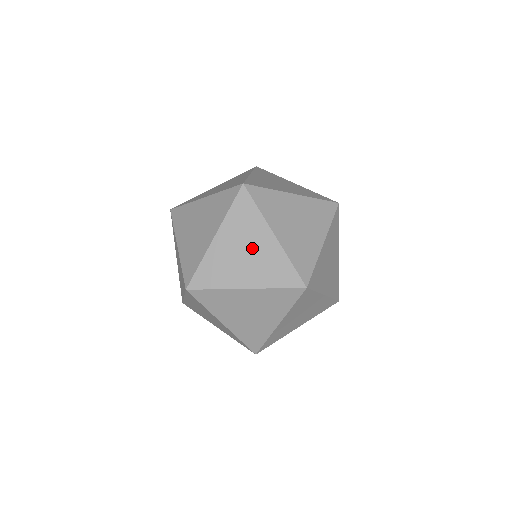
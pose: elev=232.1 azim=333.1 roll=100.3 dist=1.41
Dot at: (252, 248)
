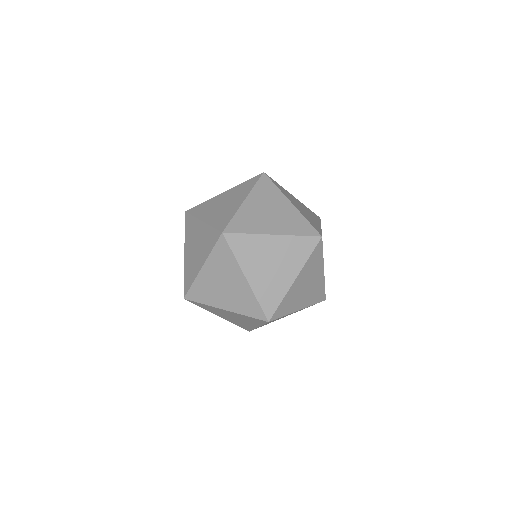
Dot at: (229, 203)
